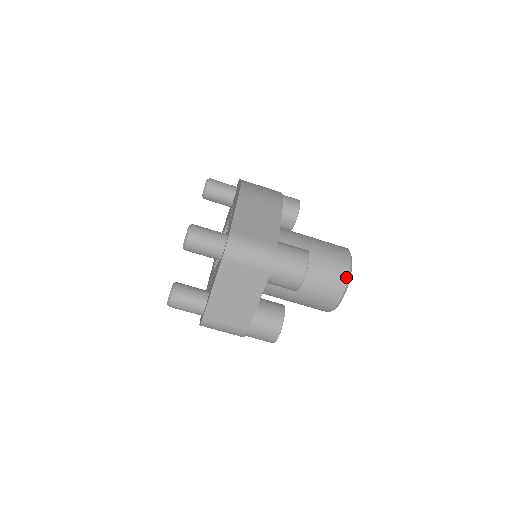
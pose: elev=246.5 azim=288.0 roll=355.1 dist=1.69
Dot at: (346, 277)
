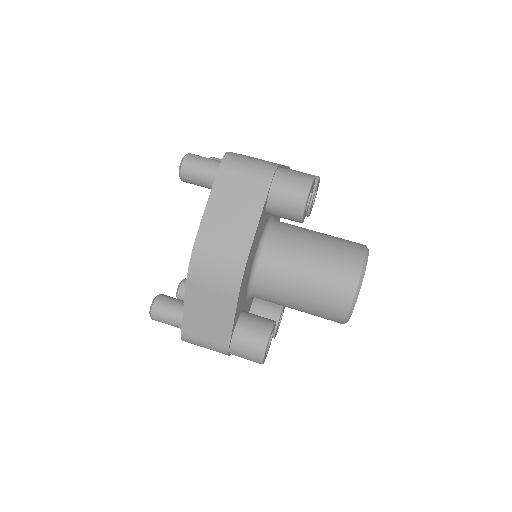
Dot at: occluded
